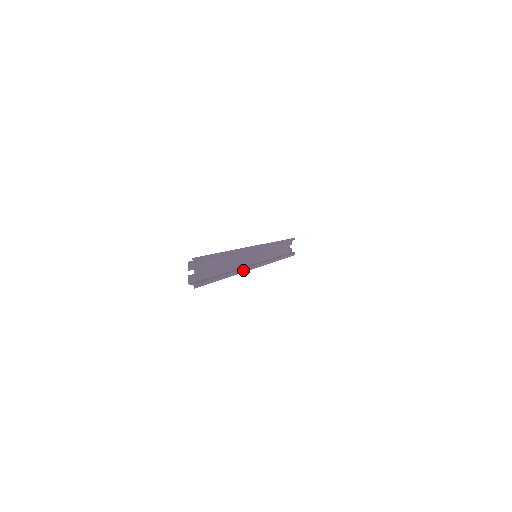
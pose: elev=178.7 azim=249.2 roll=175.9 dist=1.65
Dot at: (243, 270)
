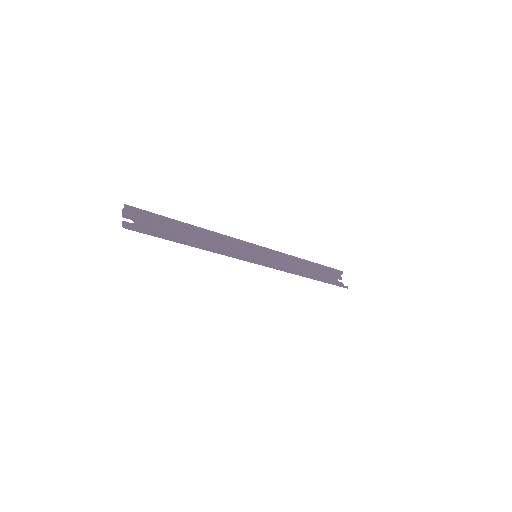
Dot at: (225, 253)
